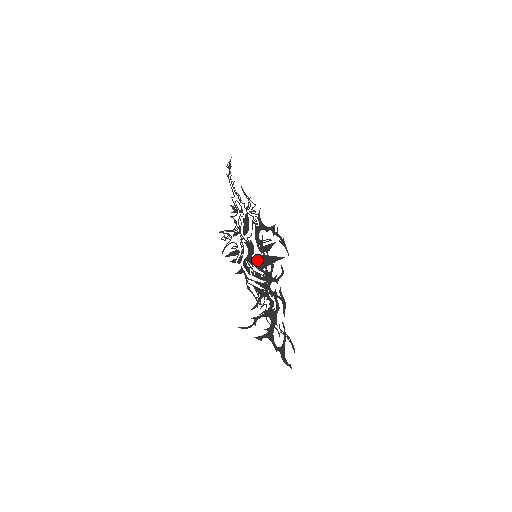
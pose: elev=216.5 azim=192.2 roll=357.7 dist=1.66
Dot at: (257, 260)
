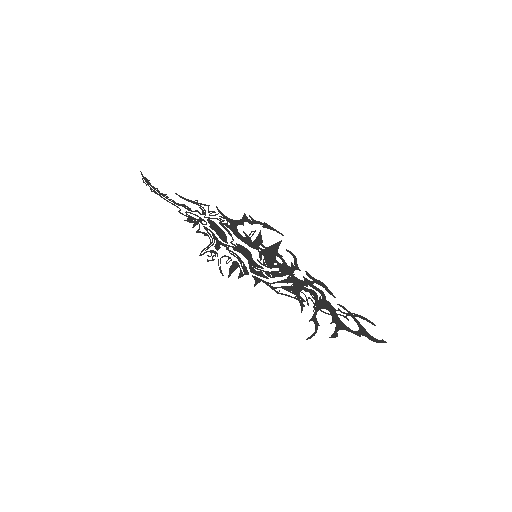
Dot at: (261, 259)
